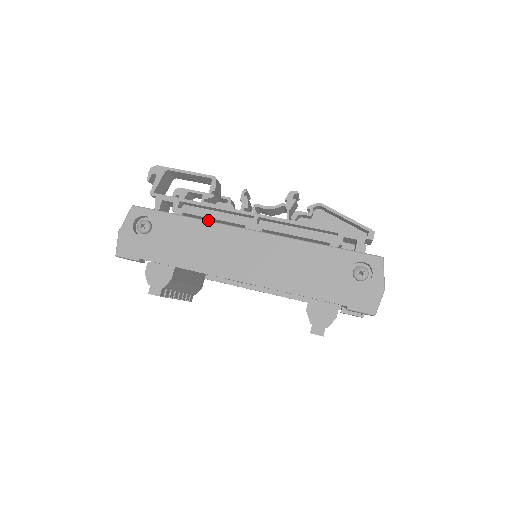
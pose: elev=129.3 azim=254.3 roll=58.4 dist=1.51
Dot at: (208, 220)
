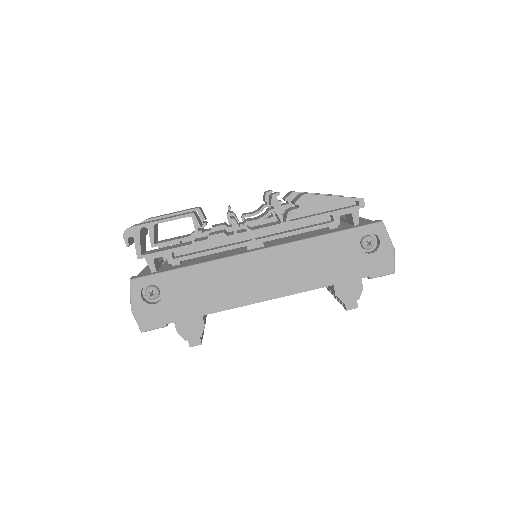
Dot at: occluded
